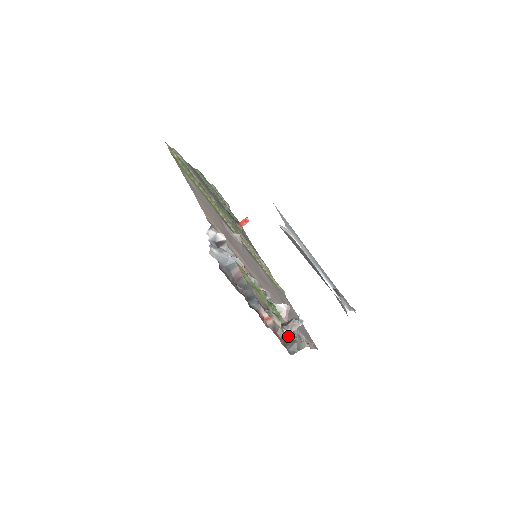
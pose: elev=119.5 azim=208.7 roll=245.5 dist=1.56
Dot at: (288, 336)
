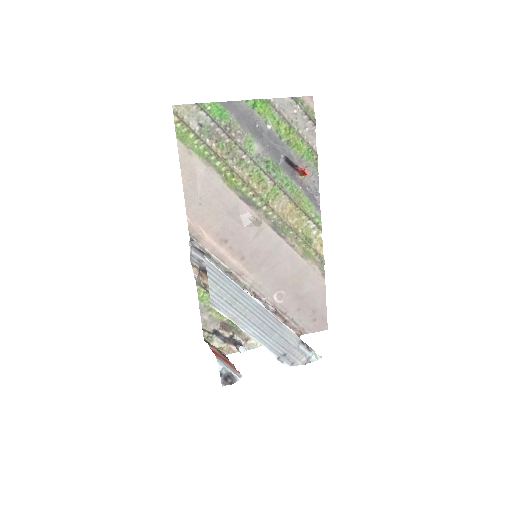
Dot at: (236, 349)
